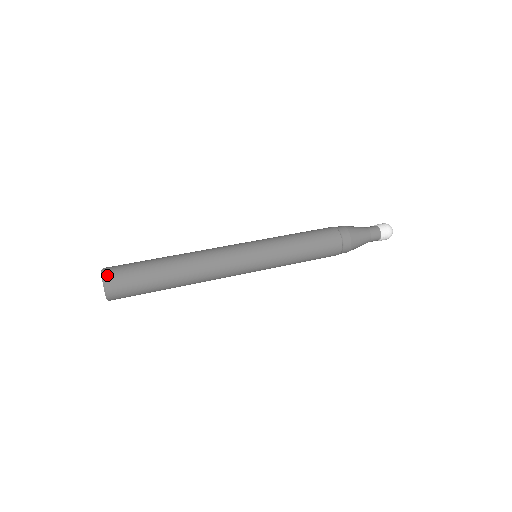
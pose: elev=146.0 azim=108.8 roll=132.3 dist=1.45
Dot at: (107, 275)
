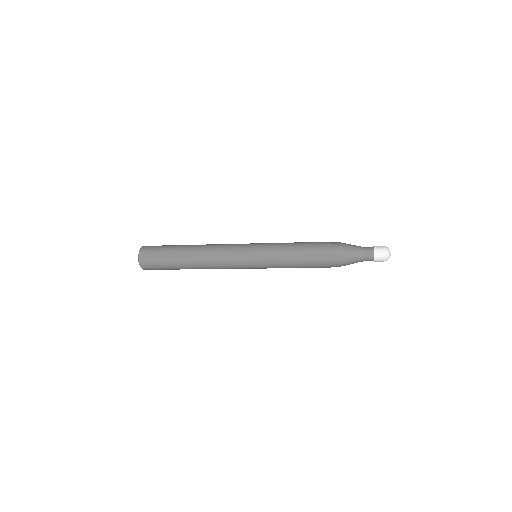
Dot at: (145, 246)
